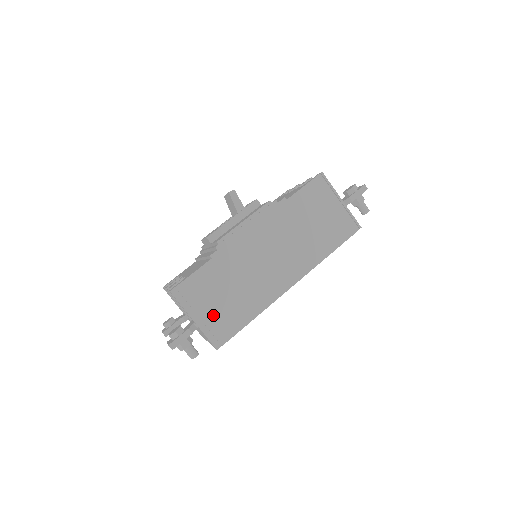
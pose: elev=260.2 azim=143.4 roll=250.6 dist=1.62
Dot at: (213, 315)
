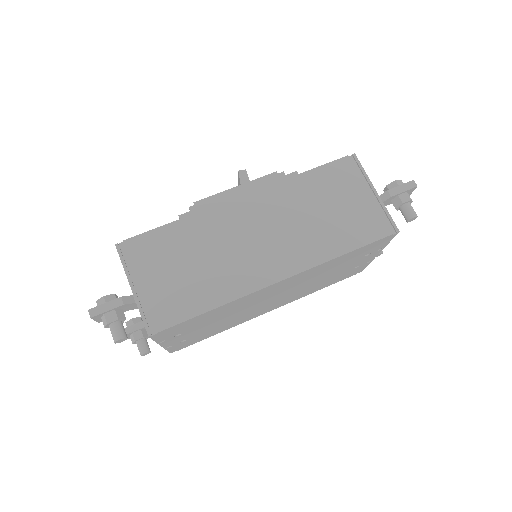
Dot at: (158, 288)
